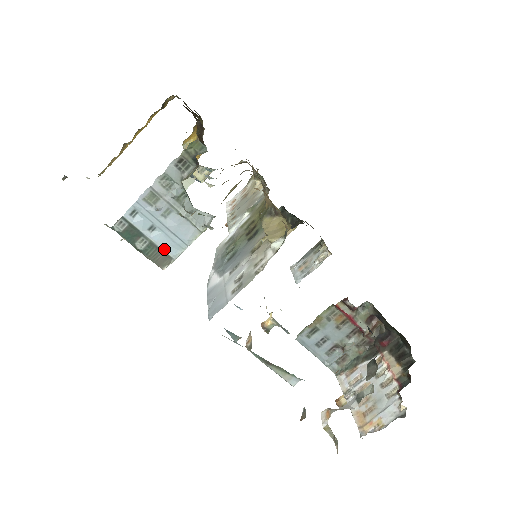
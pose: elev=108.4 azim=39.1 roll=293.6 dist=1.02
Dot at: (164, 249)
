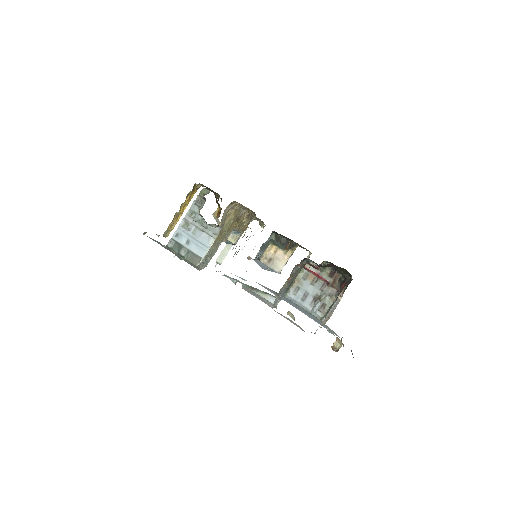
Dot at: (196, 253)
